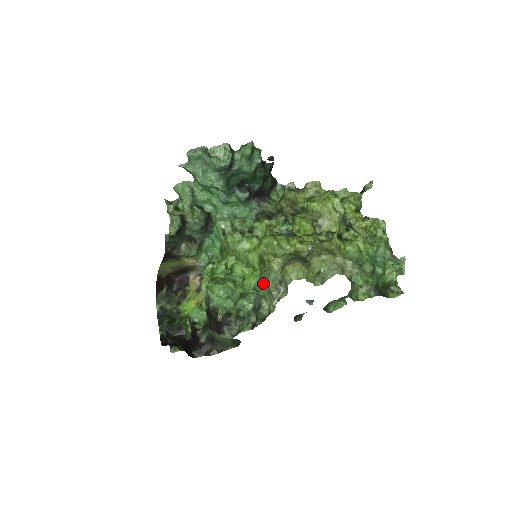
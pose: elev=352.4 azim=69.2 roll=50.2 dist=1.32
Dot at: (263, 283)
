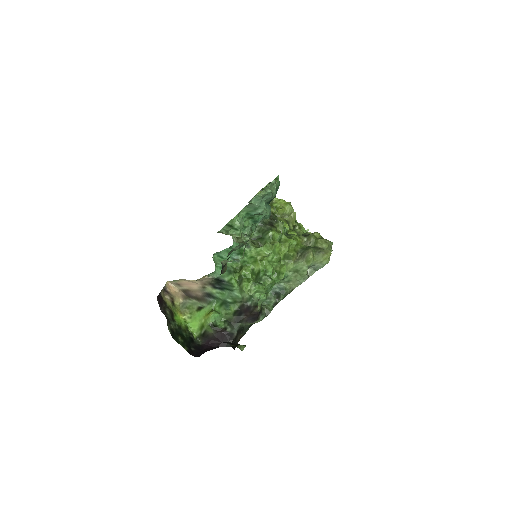
Dot at: (291, 272)
